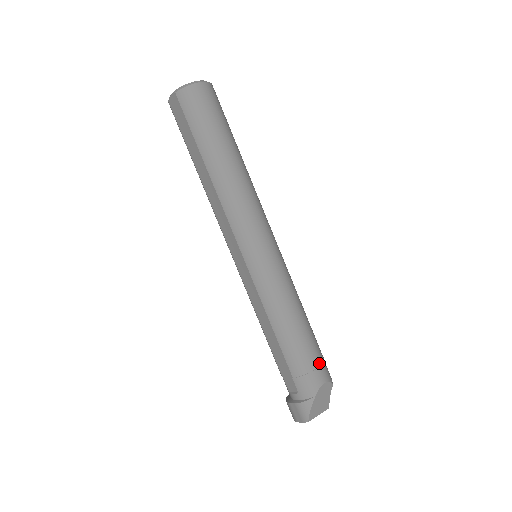
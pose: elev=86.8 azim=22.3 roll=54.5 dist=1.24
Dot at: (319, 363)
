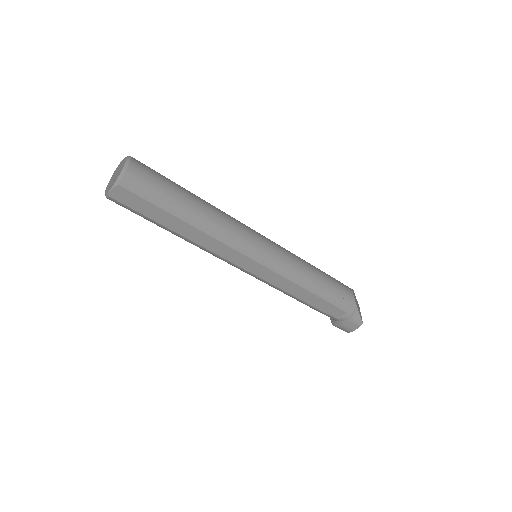
Dot at: (342, 285)
